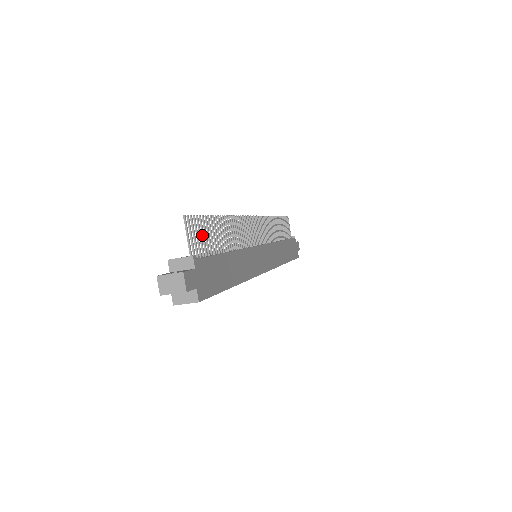
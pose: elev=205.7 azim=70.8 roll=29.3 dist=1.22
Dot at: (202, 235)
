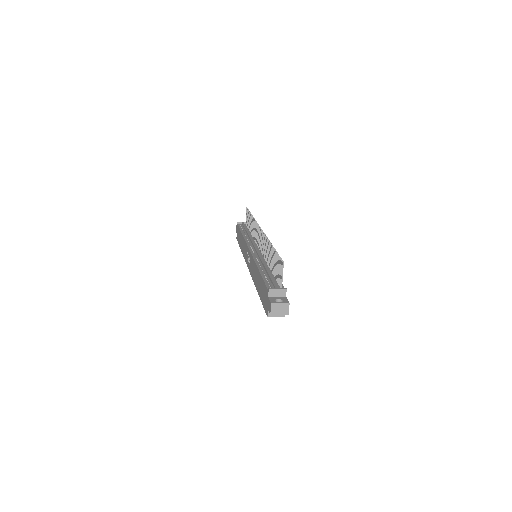
Dot at: (277, 267)
